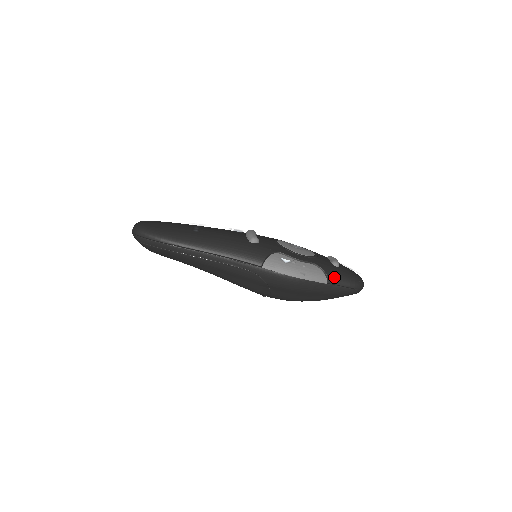
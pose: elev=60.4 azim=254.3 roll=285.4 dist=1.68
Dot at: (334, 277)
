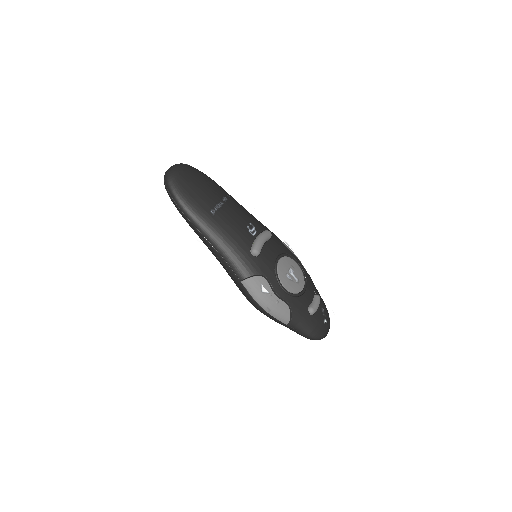
Dot at: (295, 325)
